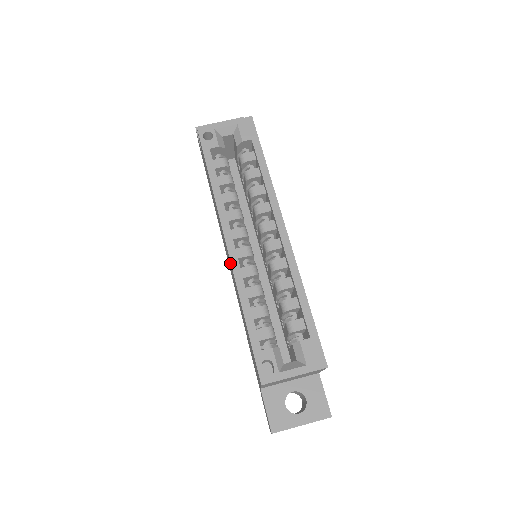
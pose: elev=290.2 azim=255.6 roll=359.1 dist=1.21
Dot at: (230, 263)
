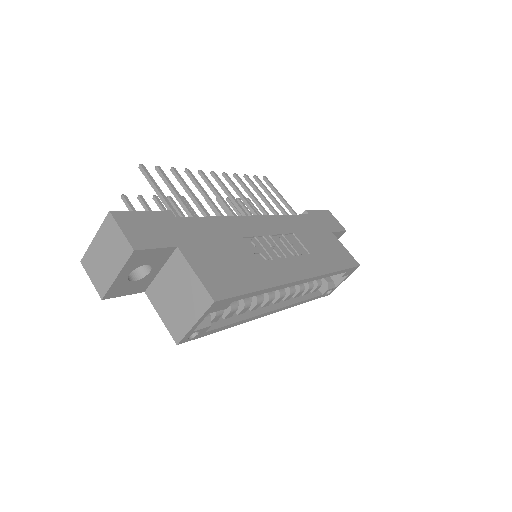
Dot at: occluded
